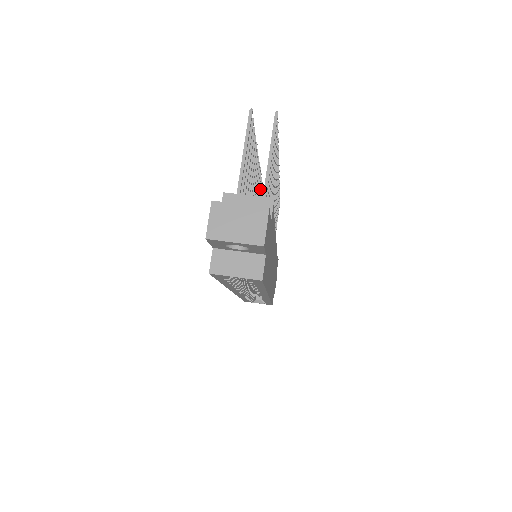
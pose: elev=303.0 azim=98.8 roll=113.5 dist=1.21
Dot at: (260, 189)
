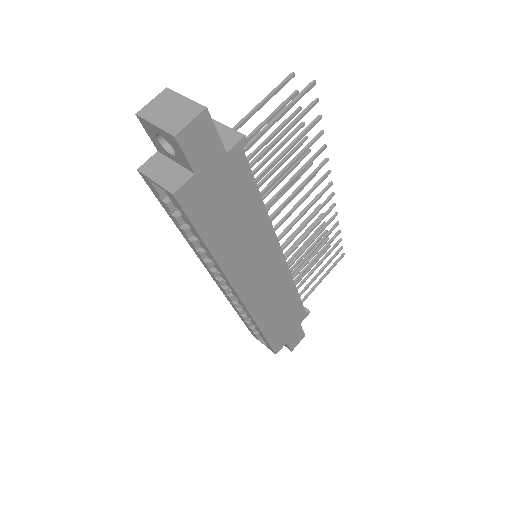
Dot at: occluded
